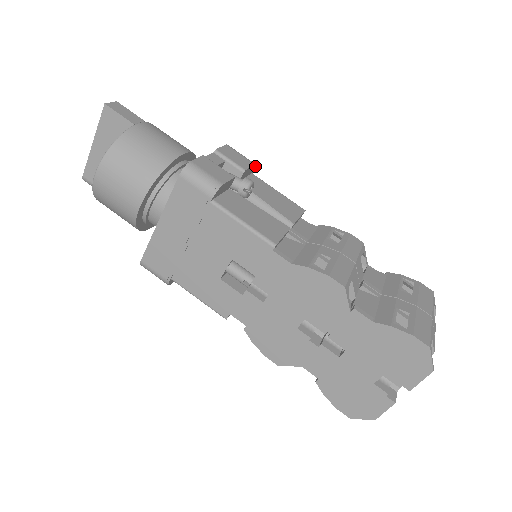
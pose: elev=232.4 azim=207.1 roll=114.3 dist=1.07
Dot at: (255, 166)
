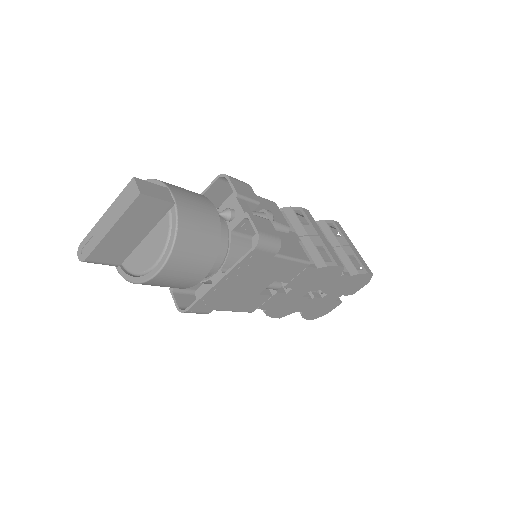
Dot at: occluded
